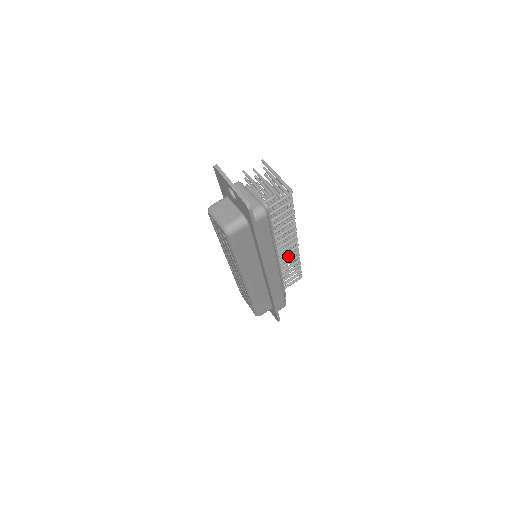
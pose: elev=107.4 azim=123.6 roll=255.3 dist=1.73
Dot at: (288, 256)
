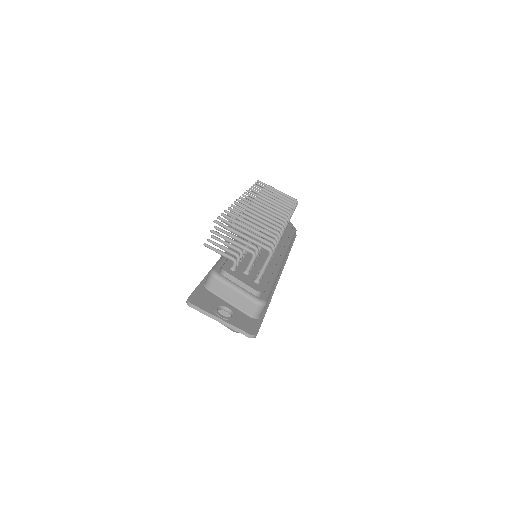
Dot at: occluded
